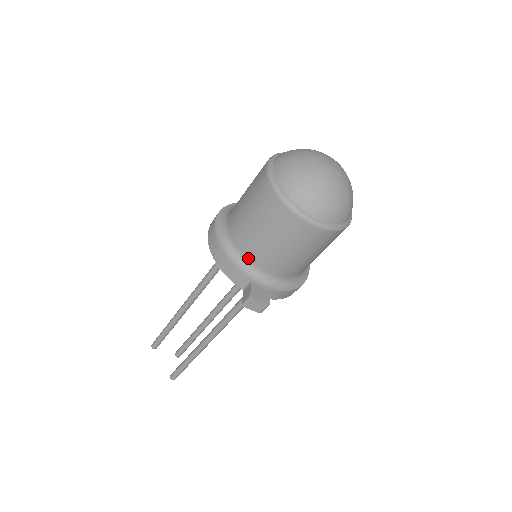
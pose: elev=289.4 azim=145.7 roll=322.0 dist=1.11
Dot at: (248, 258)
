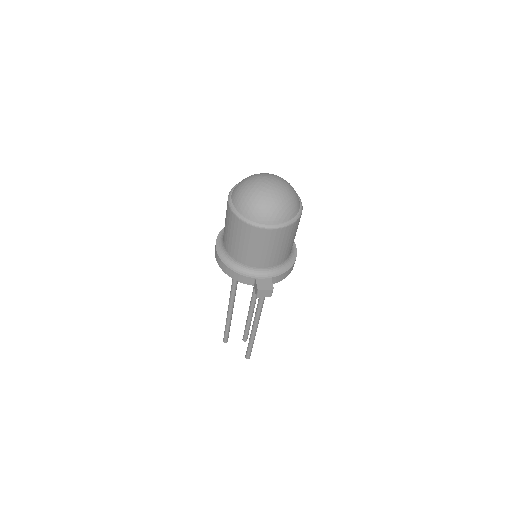
Dot at: (246, 265)
